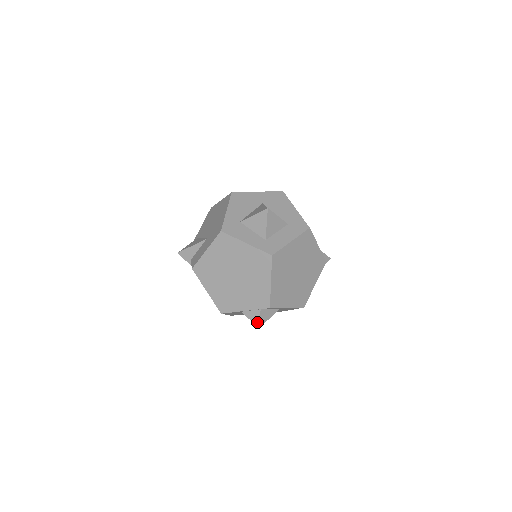
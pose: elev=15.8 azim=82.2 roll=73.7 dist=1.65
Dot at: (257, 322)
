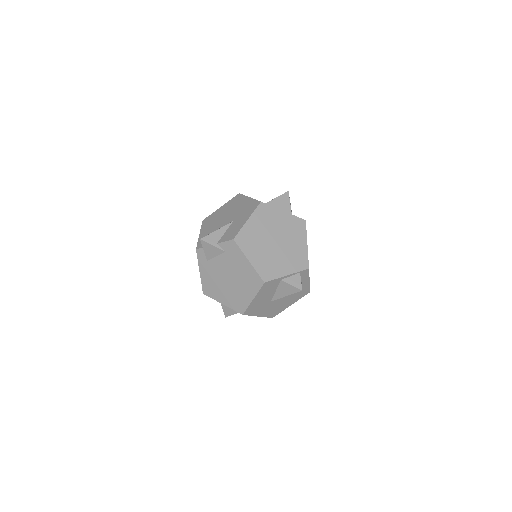
Dot at: (299, 285)
